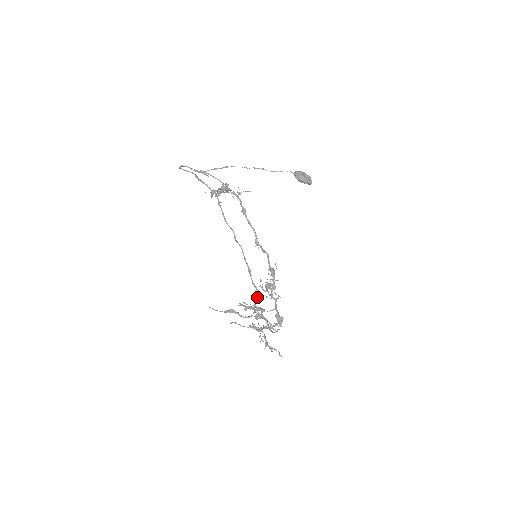
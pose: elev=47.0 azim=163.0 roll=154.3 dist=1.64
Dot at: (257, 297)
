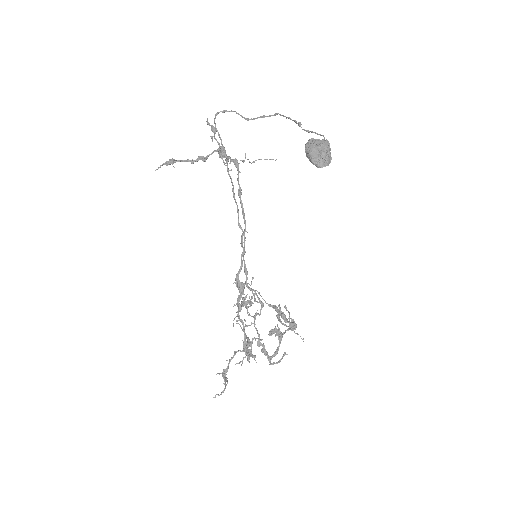
Dot at: (260, 309)
